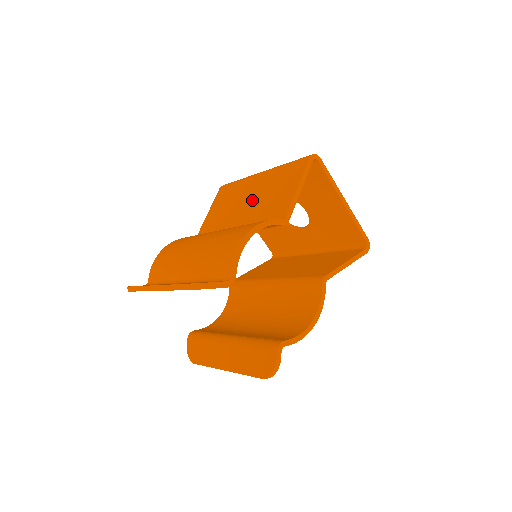
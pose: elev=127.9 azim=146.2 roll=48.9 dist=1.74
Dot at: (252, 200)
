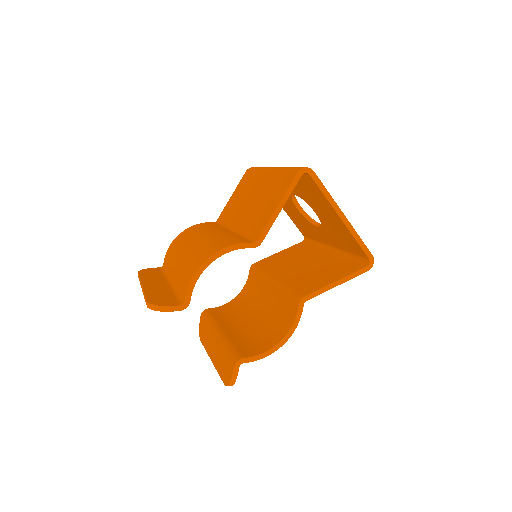
Dot at: (252, 202)
